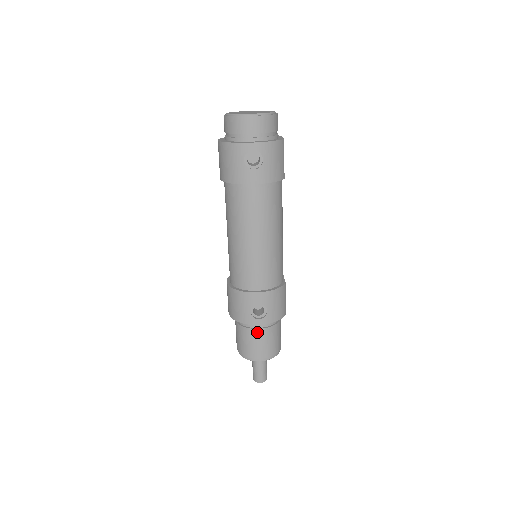
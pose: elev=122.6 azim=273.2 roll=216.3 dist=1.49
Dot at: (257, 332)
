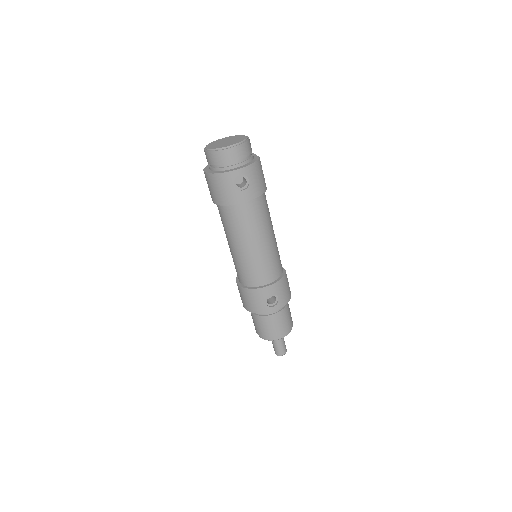
Dot at: (273, 317)
